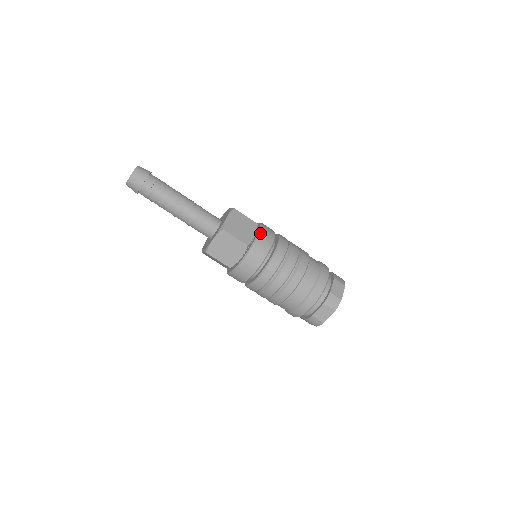
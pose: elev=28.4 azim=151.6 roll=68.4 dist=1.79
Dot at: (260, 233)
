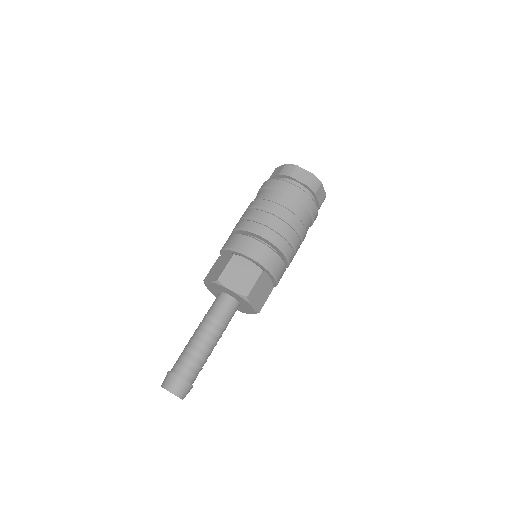
Dot at: (275, 276)
